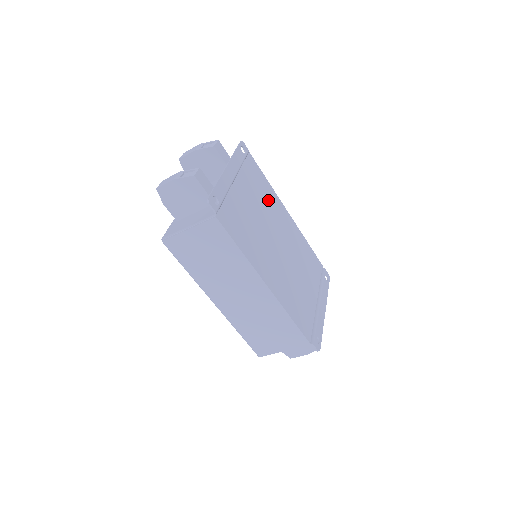
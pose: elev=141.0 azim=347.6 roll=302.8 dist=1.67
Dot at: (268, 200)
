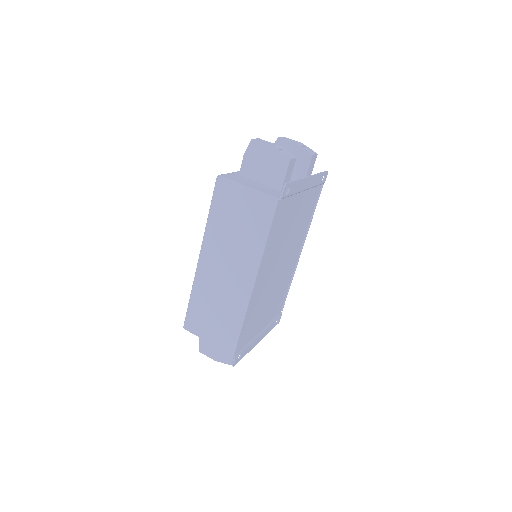
Dot at: (302, 228)
